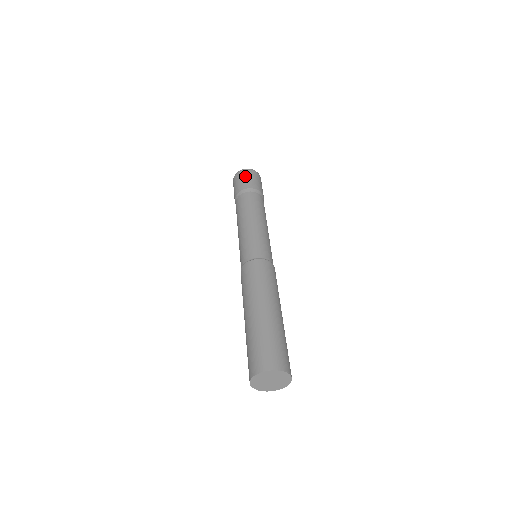
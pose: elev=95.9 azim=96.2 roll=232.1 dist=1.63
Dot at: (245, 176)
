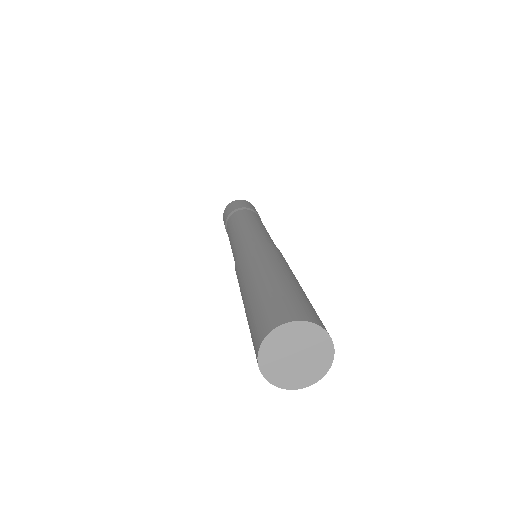
Dot at: (228, 207)
